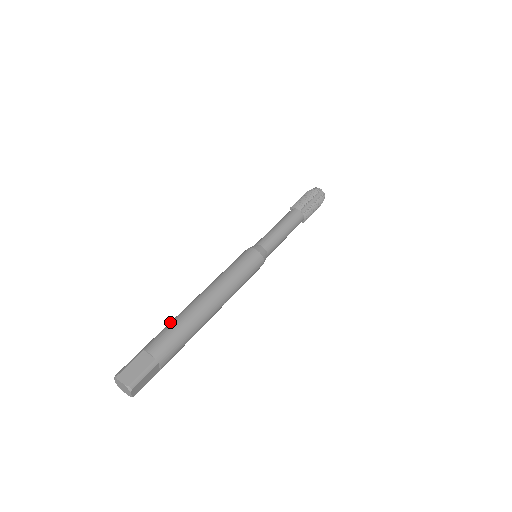
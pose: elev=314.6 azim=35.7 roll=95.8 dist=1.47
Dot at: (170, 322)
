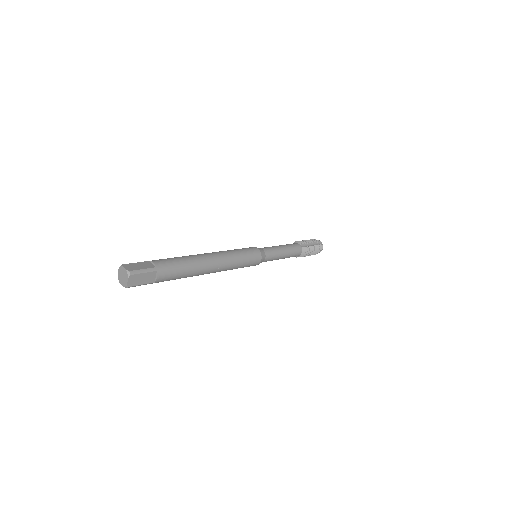
Dot at: occluded
